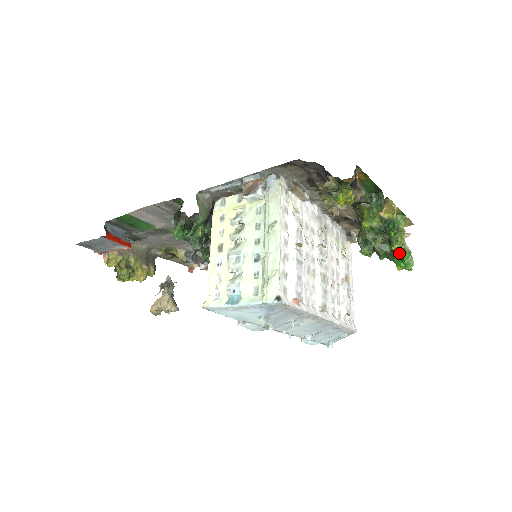
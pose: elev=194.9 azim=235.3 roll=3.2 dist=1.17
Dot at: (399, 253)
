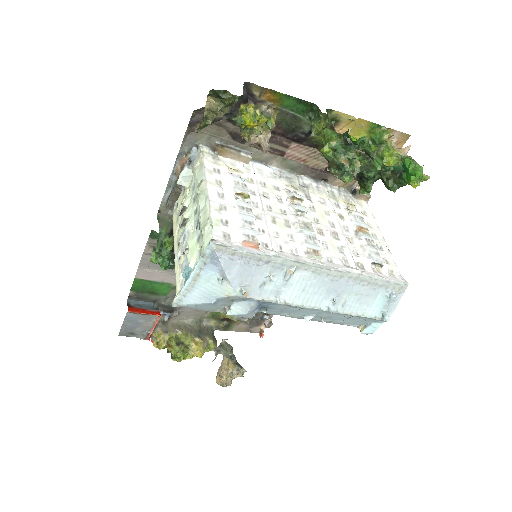
Dot at: (403, 169)
